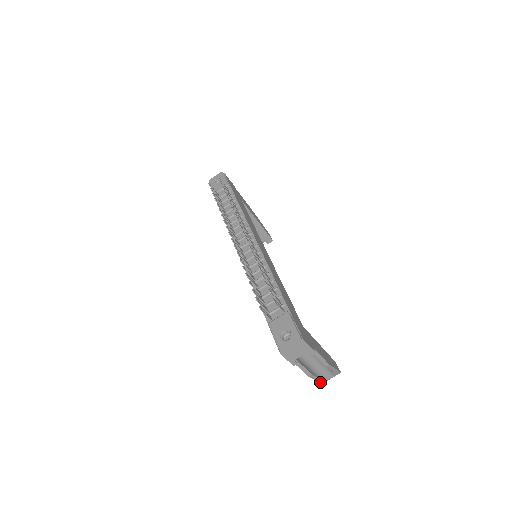
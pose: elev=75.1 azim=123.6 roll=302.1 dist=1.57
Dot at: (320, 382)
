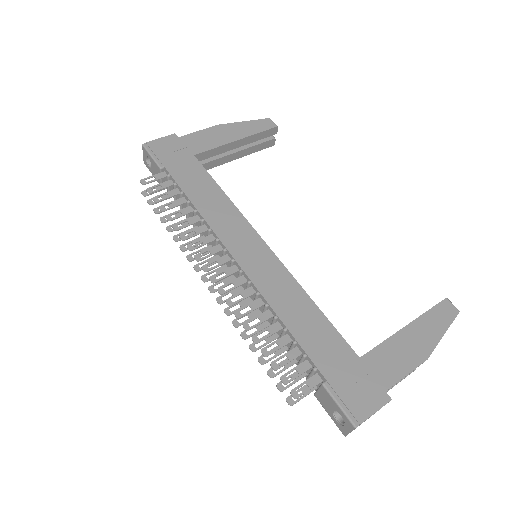
Dot at: occluded
